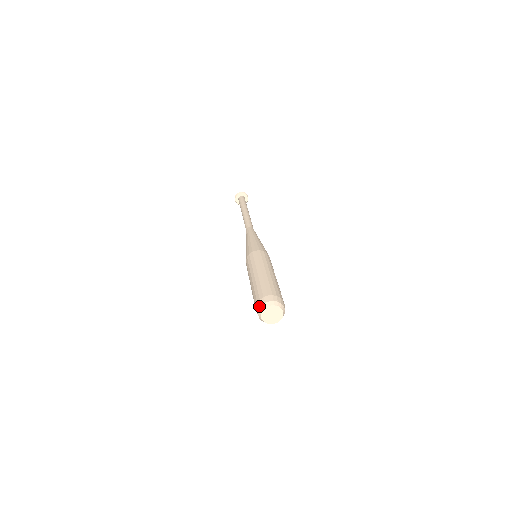
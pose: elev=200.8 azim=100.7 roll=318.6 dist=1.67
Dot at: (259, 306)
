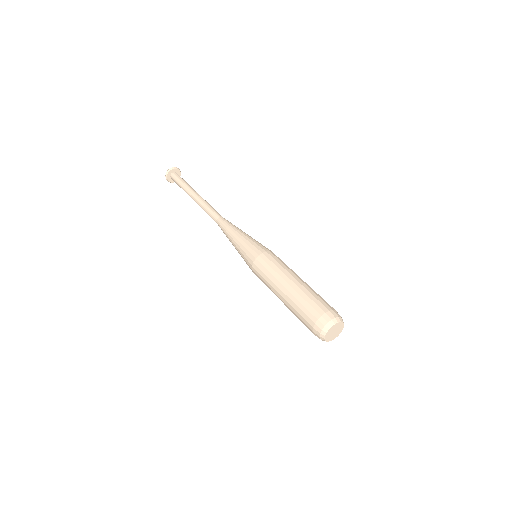
Dot at: (324, 324)
